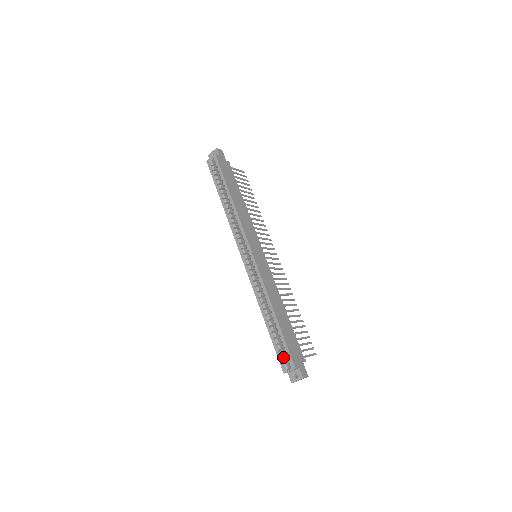
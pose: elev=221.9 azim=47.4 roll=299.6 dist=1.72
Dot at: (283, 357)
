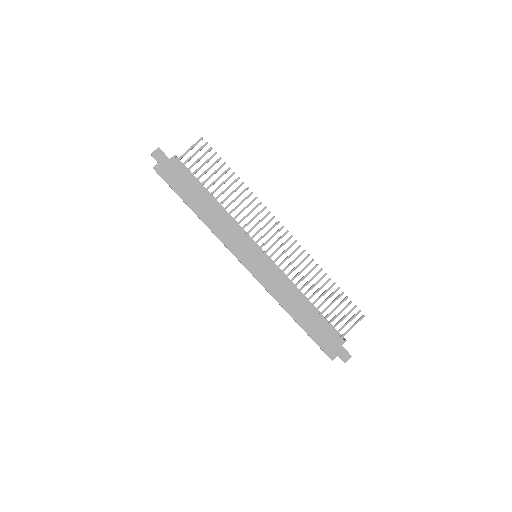
Dot at: occluded
